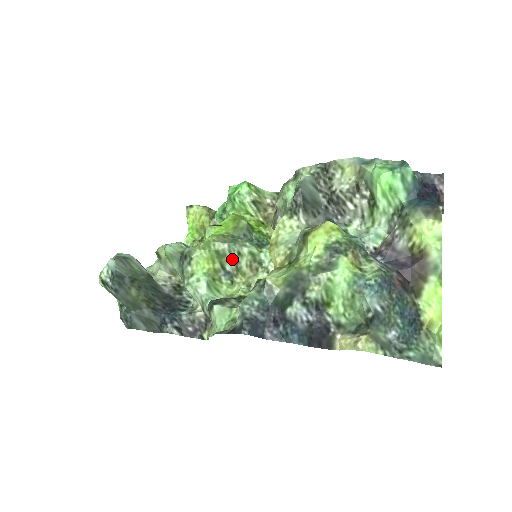
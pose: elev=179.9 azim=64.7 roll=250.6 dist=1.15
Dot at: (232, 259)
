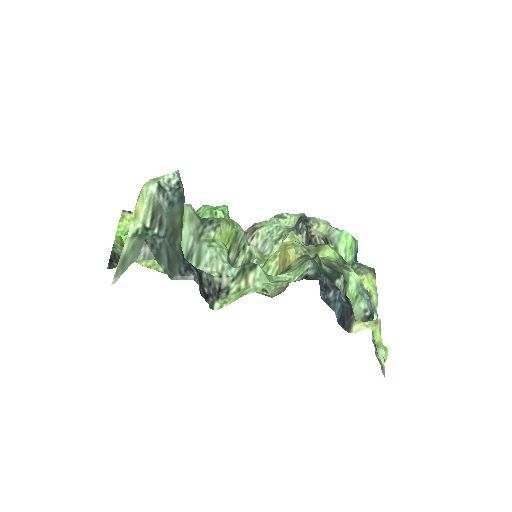
Dot at: (237, 249)
